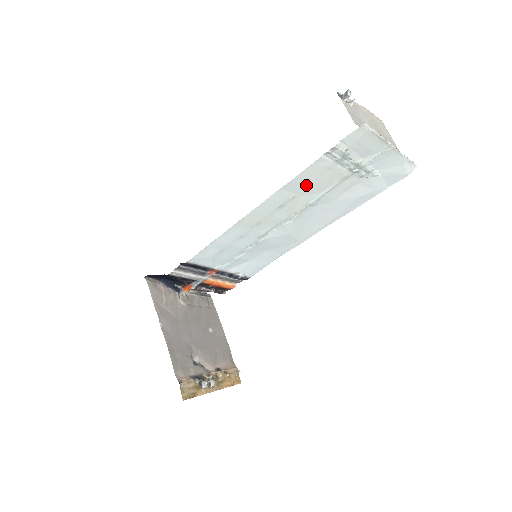
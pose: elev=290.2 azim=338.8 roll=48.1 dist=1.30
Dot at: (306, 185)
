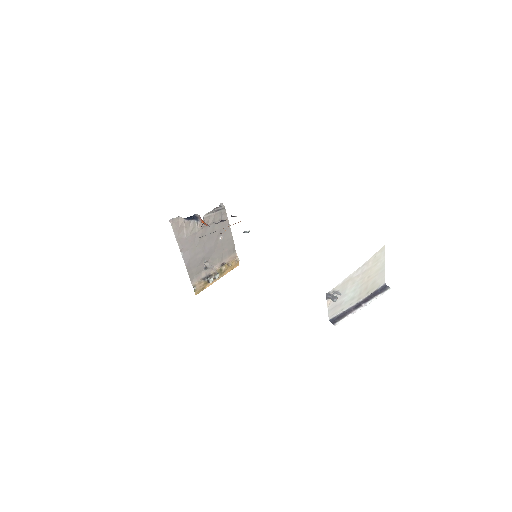
Dot at: occluded
